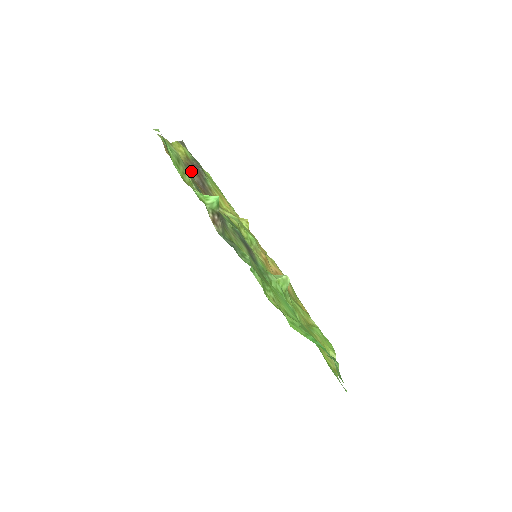
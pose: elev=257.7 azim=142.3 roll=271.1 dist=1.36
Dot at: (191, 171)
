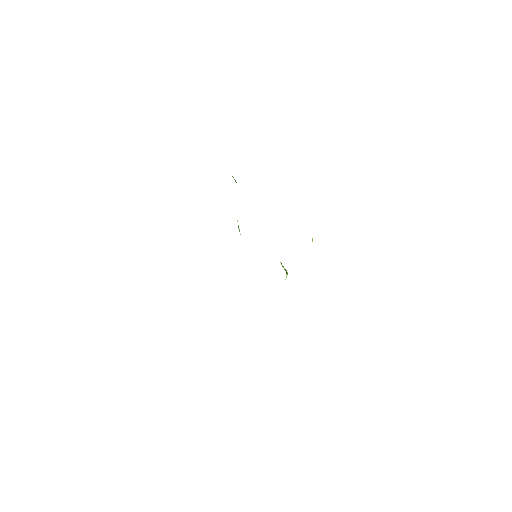
Dot at: occluded
